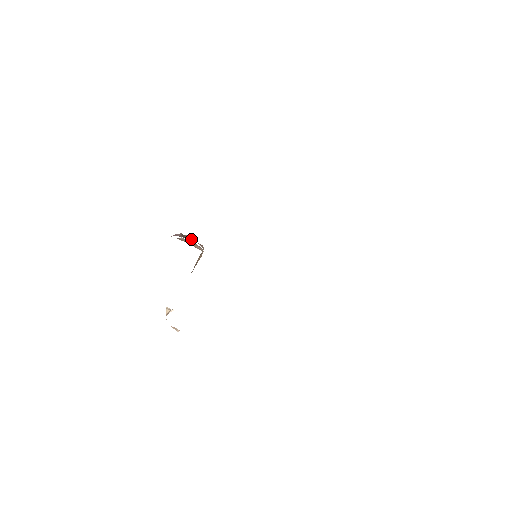
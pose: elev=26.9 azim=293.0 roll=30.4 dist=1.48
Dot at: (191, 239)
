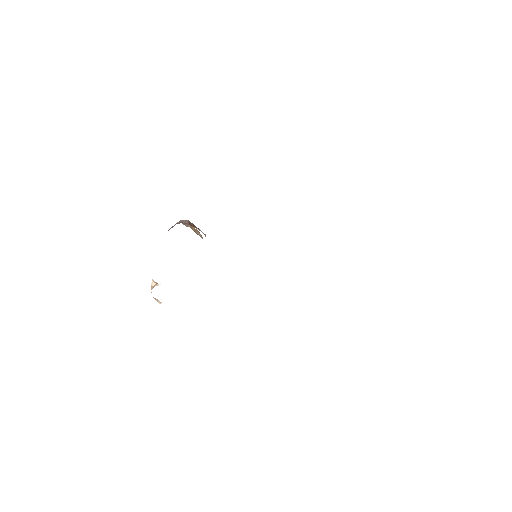
Dot at: (197, 228)
